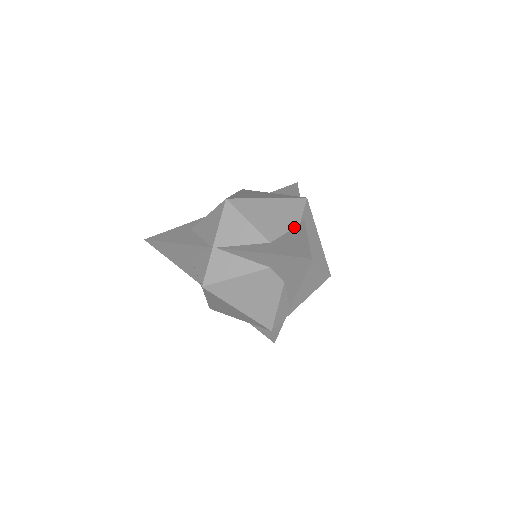
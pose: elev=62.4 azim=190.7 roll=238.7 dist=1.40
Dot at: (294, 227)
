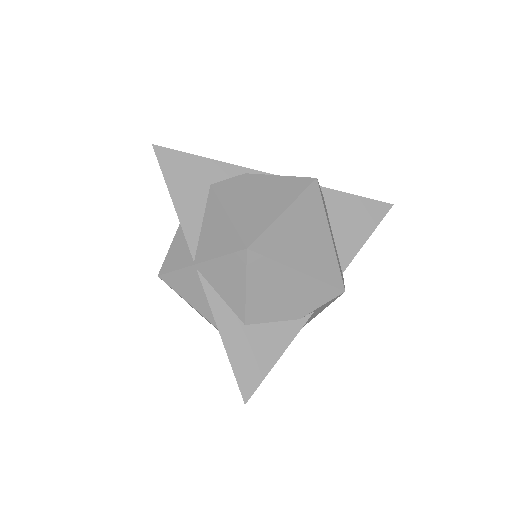
Dot at: (290, 319)
